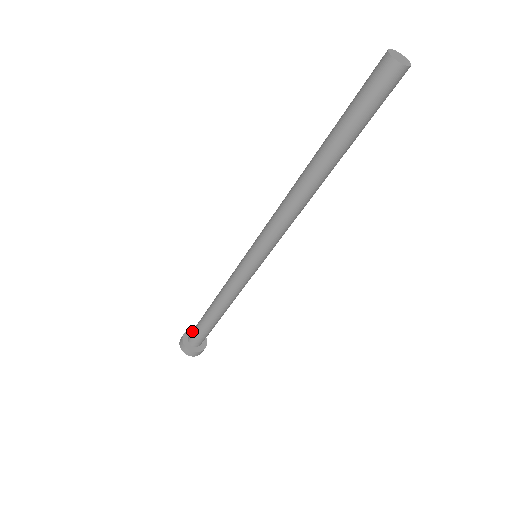
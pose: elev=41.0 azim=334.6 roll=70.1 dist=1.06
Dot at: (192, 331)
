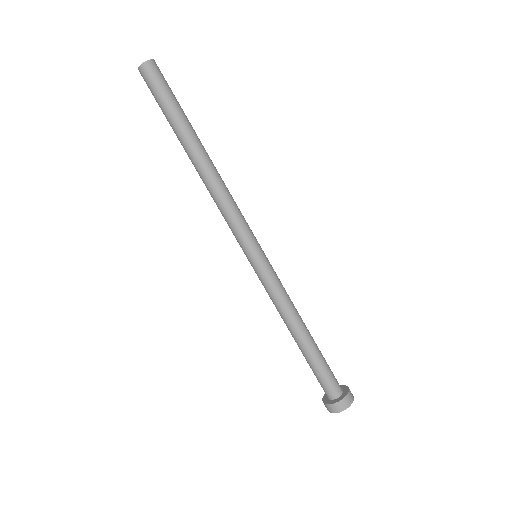
Dot at: occluded
